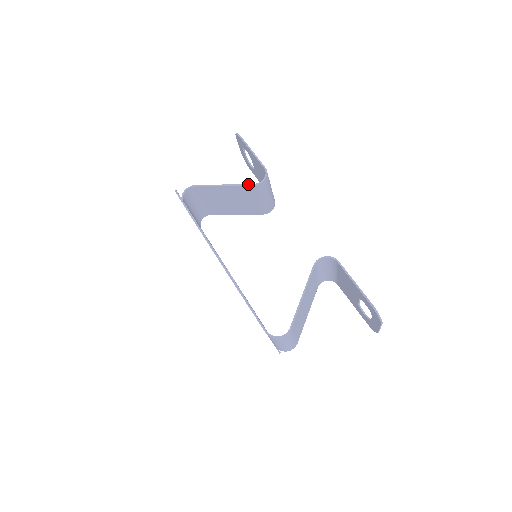
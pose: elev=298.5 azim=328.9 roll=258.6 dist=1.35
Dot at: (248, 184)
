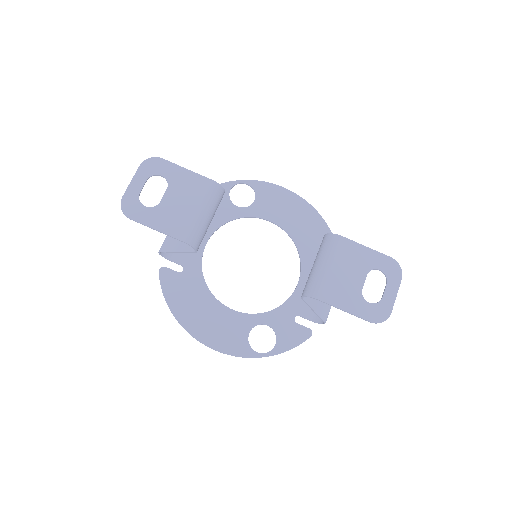
Dot at: occluded
